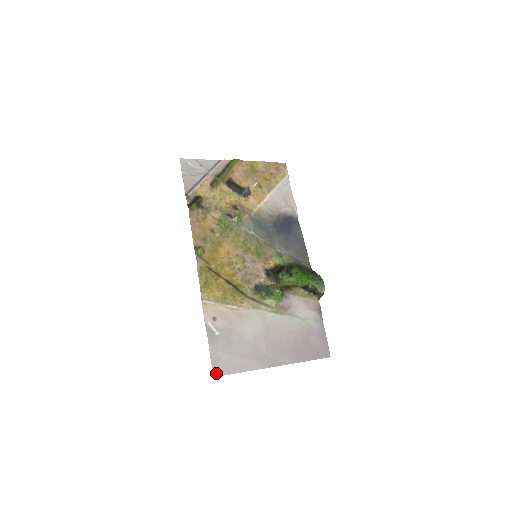
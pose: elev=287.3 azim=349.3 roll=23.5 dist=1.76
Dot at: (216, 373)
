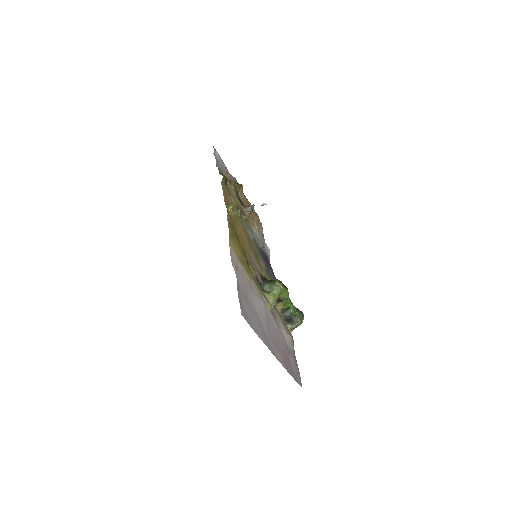
Dot at: (242, 313)
